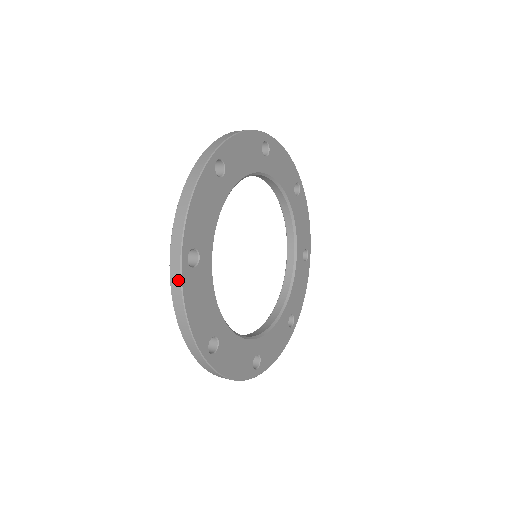
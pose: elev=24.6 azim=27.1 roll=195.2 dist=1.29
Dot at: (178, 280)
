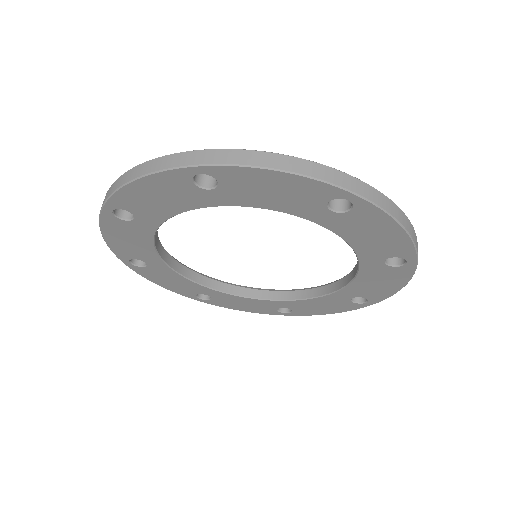
Dot at: (112, 186)
